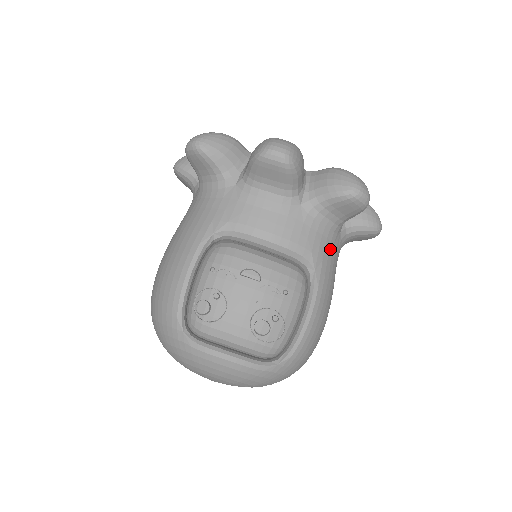
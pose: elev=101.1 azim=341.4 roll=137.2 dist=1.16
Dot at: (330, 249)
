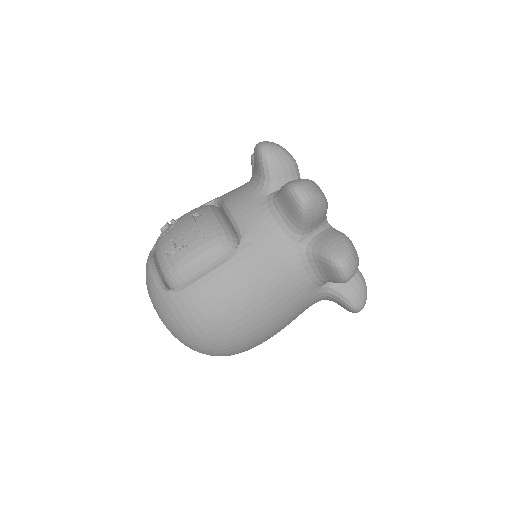
Dot at: (272, 244)
